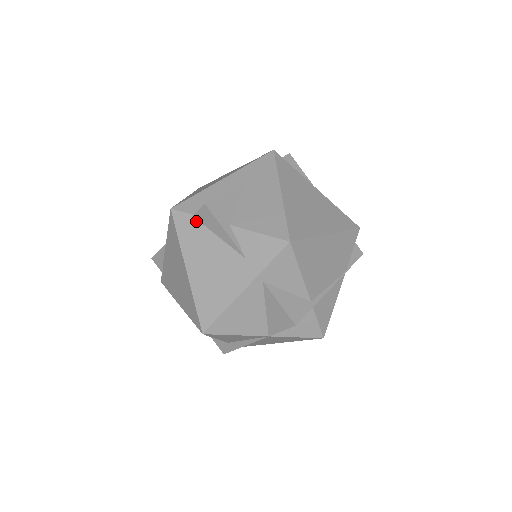
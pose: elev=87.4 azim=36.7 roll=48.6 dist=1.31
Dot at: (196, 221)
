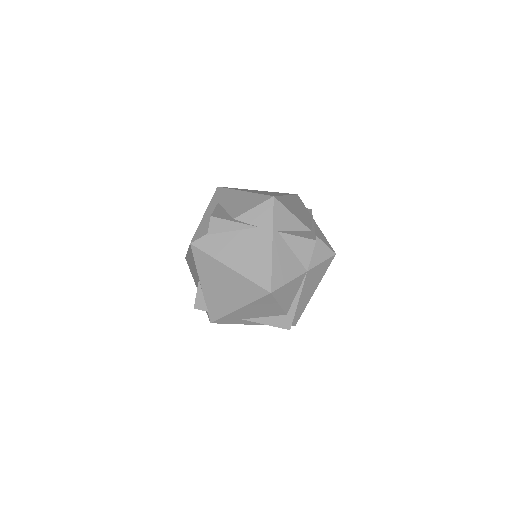
Dot at: (212, 235)
